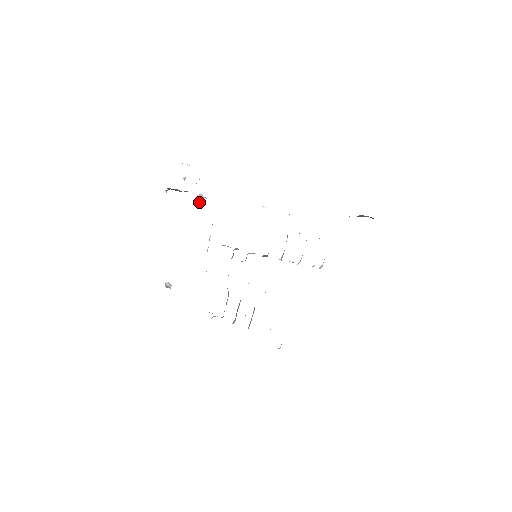
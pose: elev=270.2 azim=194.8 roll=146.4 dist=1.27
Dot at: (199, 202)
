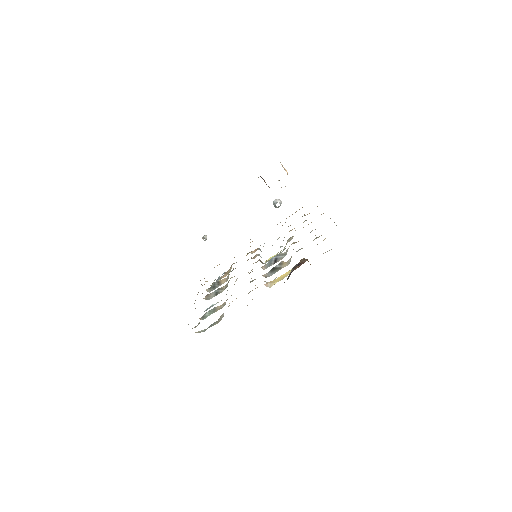
Dot at: (274, 203)
